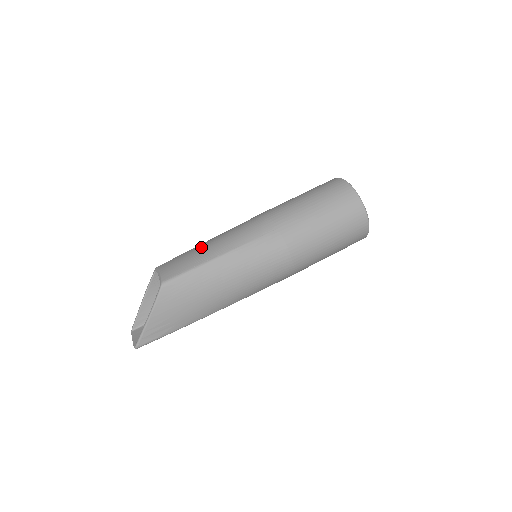
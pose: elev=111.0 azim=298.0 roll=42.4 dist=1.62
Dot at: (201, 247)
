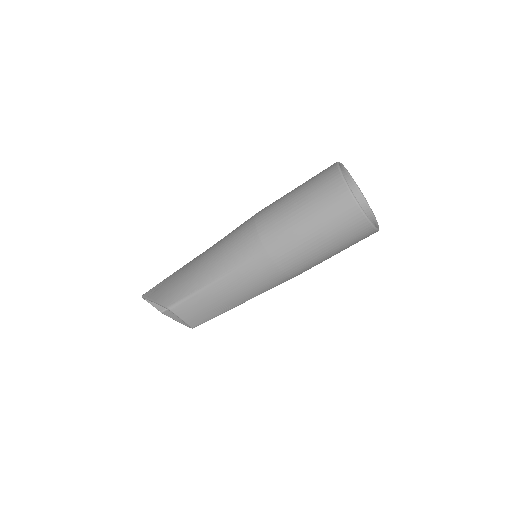
Dot at: (214, 299)
